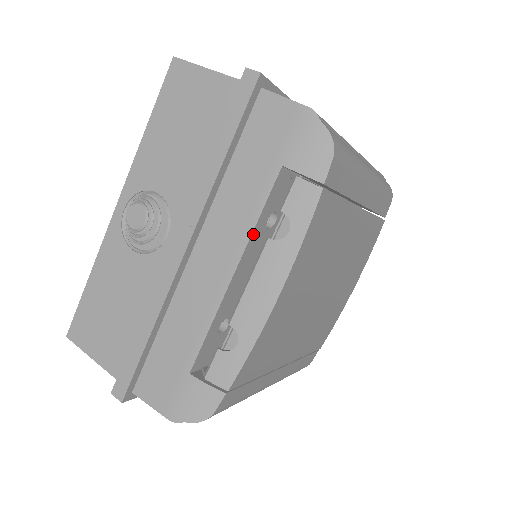
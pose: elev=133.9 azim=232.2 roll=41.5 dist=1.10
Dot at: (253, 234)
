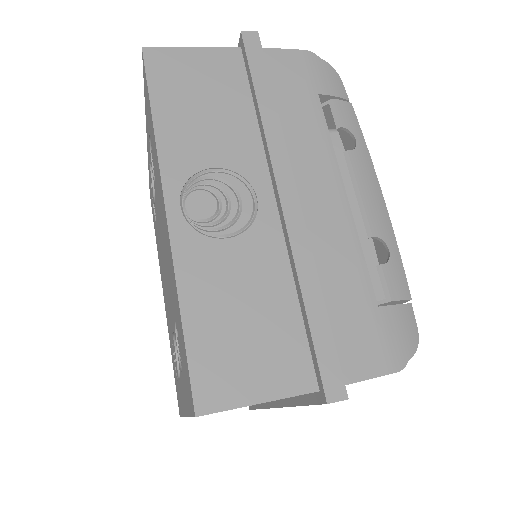
Dot at: (333, 154)
